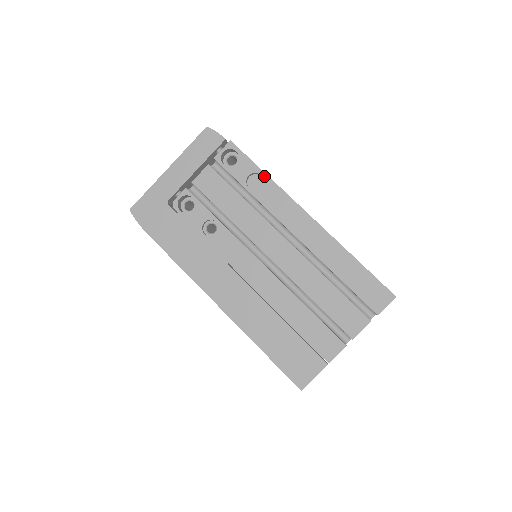
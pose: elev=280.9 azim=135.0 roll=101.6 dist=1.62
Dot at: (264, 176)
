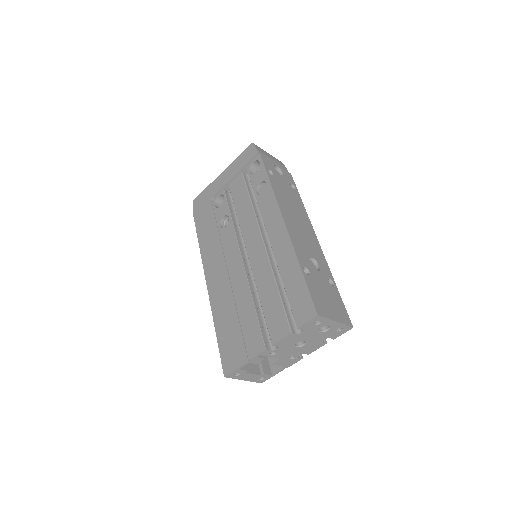
Dot at: (268, 184)
